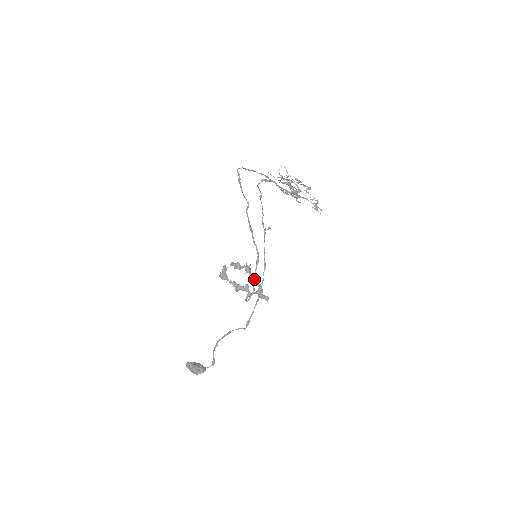
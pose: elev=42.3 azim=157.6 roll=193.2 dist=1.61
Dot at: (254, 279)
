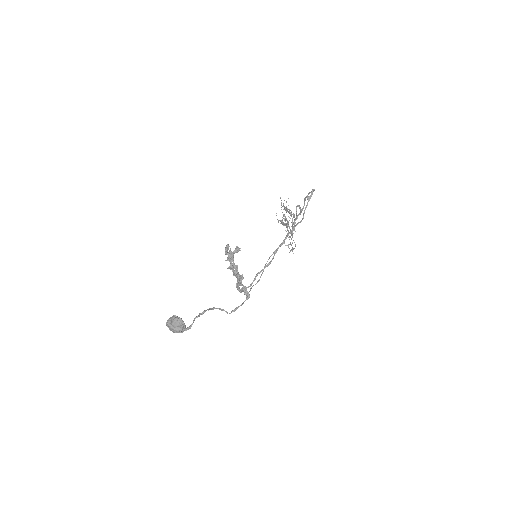
Dot at: occluded
